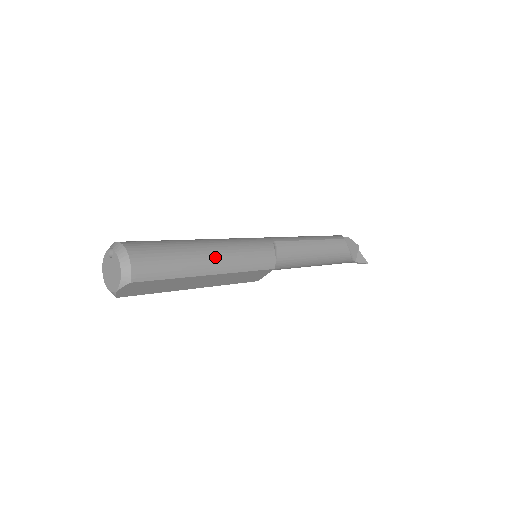
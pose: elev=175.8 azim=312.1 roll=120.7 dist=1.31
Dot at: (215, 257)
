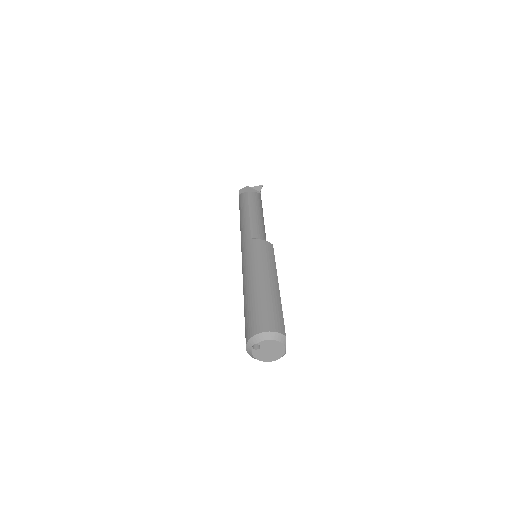
Dot at: (267, 278)
